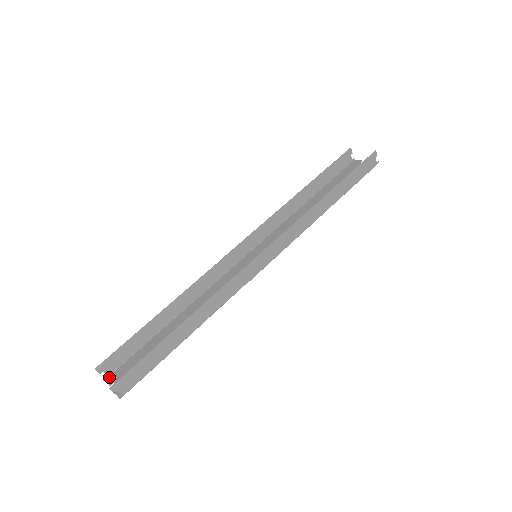
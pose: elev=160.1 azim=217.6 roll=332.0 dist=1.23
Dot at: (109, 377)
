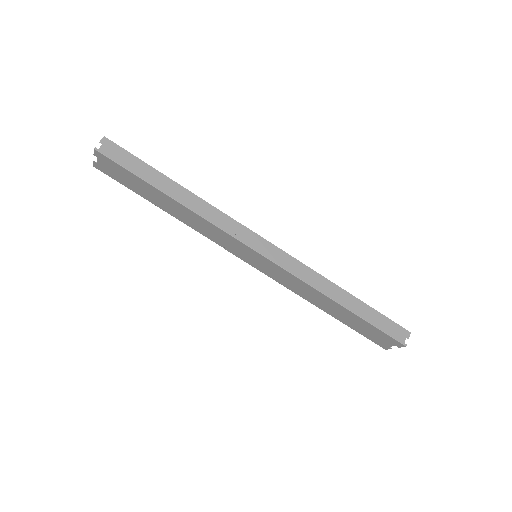
Dot at: (97, 168)
